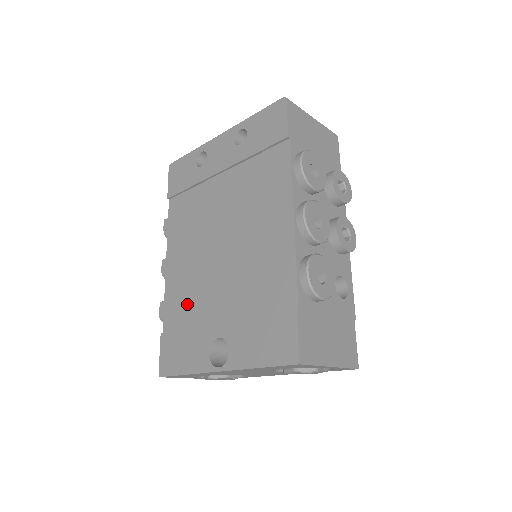
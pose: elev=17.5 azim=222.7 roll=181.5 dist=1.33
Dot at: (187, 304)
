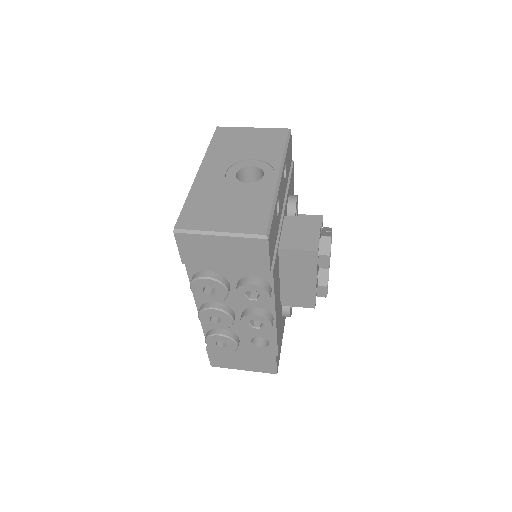
Dot at: occluded
